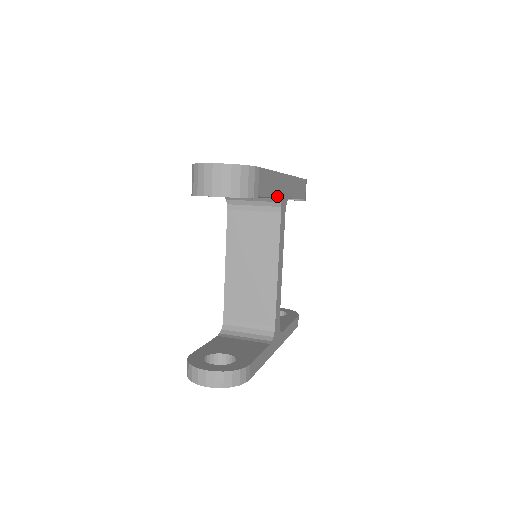
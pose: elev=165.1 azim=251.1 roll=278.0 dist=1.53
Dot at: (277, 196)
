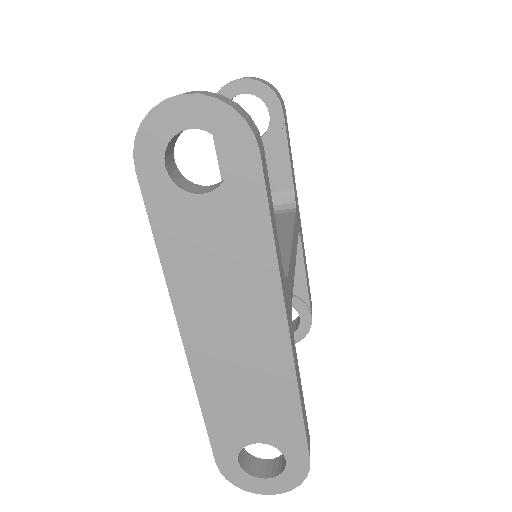
Dot at: (293, 187)
